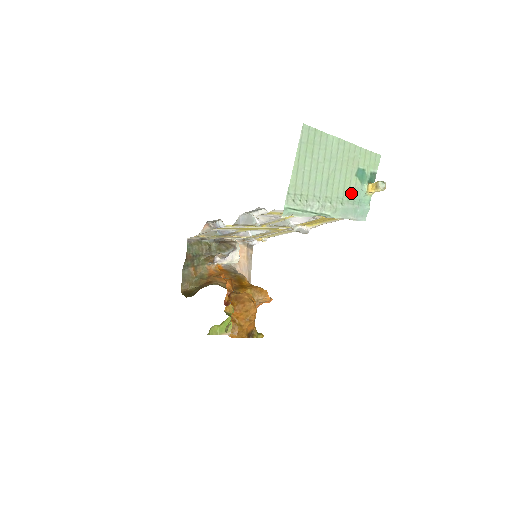
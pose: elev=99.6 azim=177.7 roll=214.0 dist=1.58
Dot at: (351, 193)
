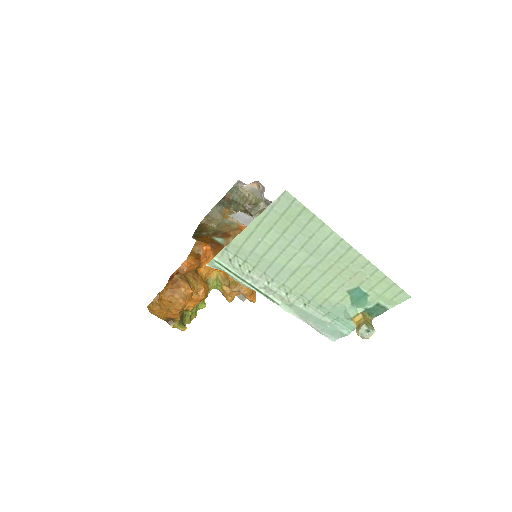
Dot at: (328, 304)
